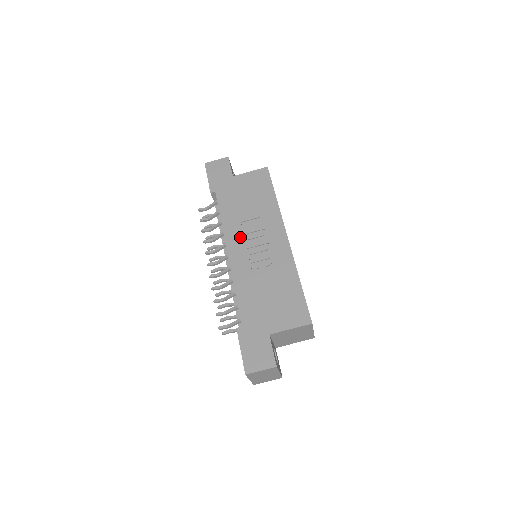
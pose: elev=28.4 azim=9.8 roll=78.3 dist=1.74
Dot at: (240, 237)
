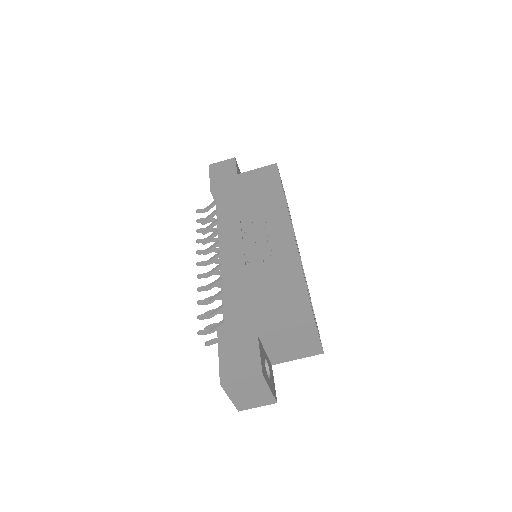
Dot at: (236, 231)
